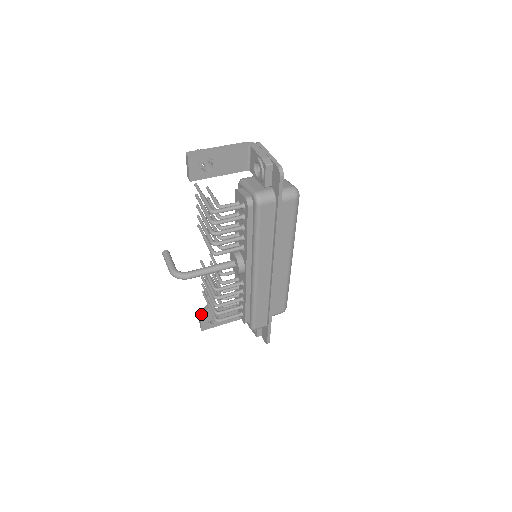
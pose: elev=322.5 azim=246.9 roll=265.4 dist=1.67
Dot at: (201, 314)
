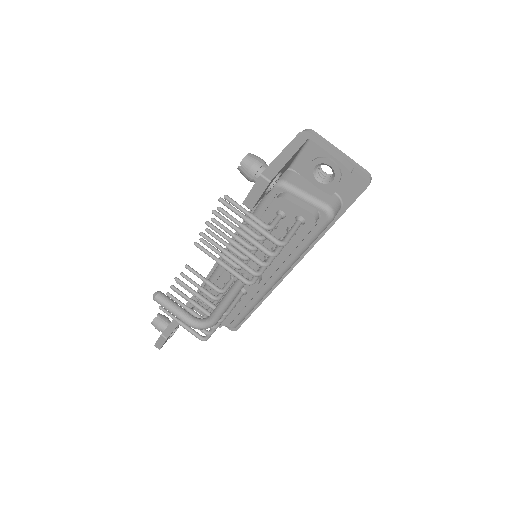
Dot at: (165, 335)
